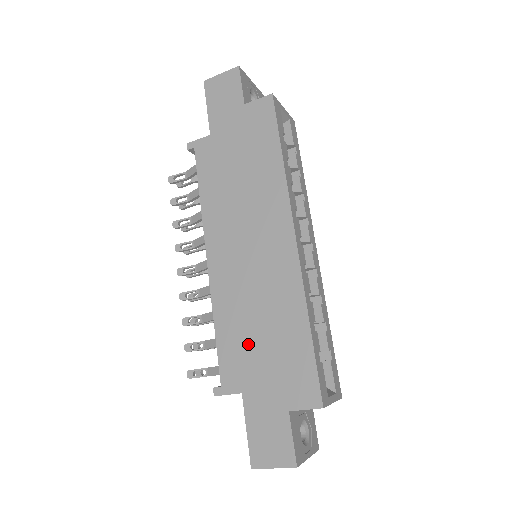
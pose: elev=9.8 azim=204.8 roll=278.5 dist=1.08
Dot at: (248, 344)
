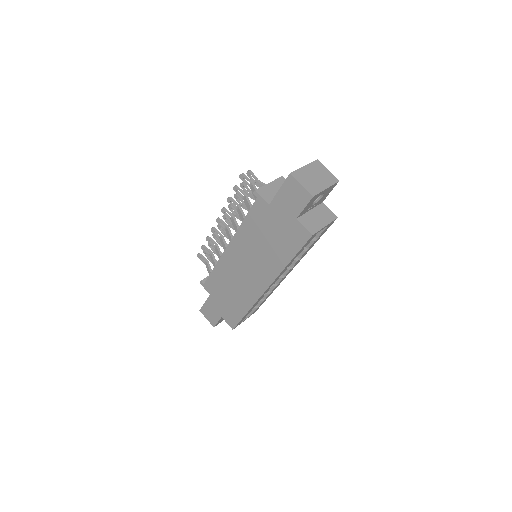
Dot at: (222, 289)
